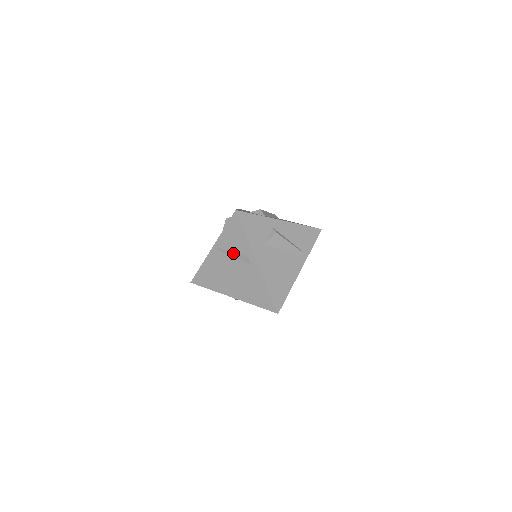
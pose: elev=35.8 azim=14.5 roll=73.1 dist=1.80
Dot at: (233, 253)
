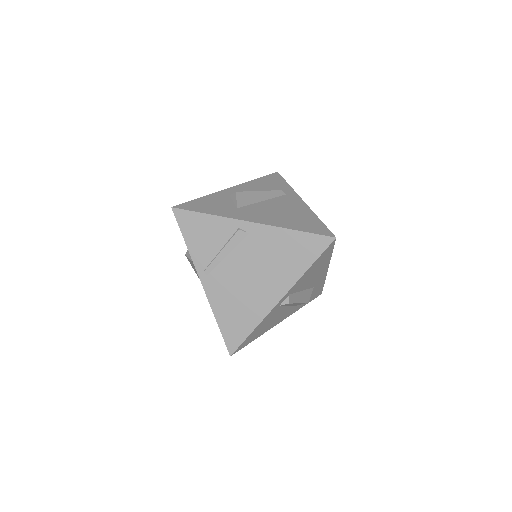
Dot at: (222, 251)
